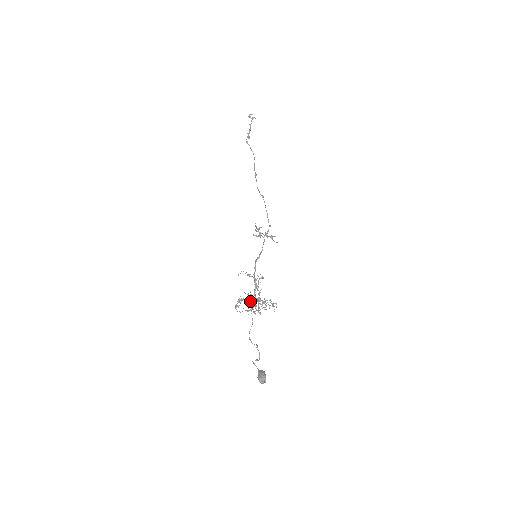
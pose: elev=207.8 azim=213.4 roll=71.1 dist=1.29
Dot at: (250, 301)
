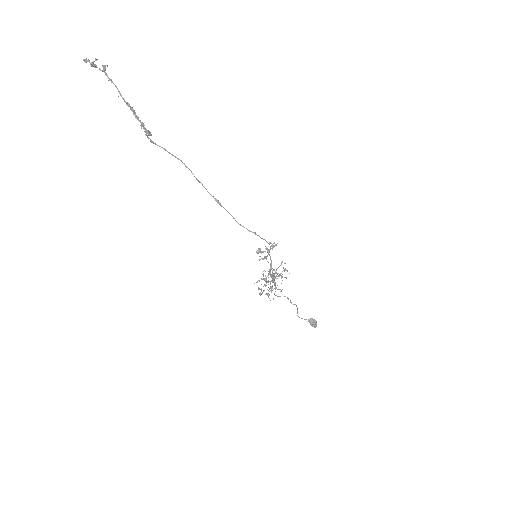
Dot at: occluded
